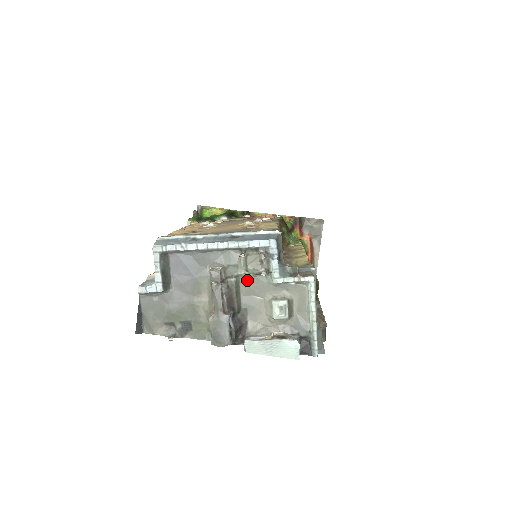
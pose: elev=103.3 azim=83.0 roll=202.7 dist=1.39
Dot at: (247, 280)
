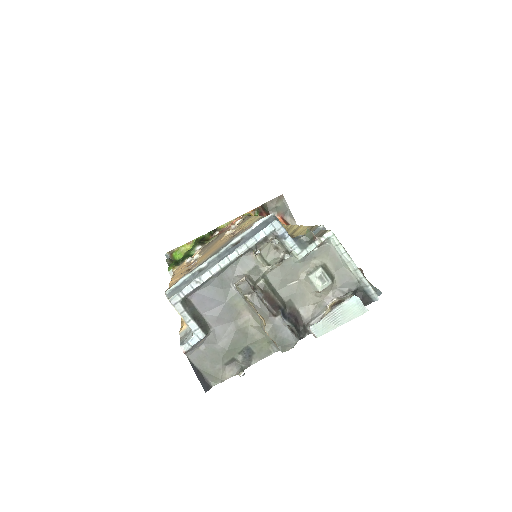
Dot at: (274, 273)
